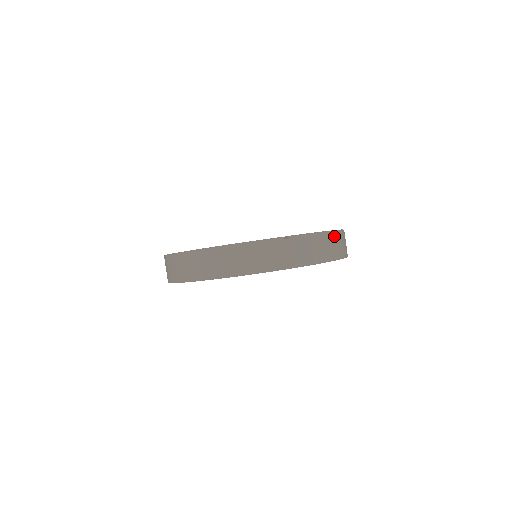
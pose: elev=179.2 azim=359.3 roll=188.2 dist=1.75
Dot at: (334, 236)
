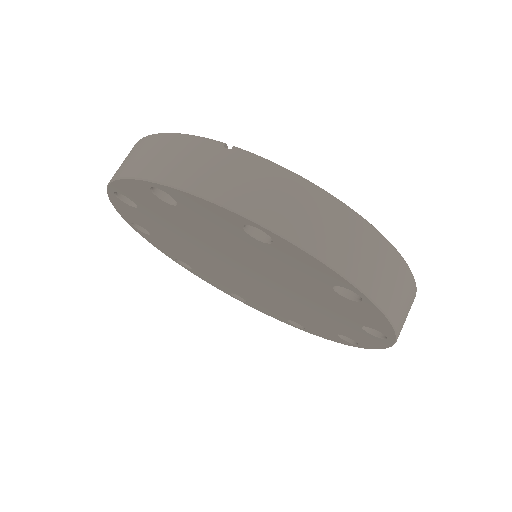
Dot at: (341, 215)
